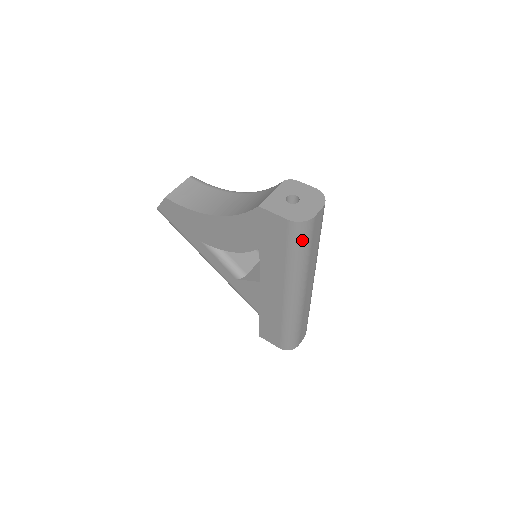
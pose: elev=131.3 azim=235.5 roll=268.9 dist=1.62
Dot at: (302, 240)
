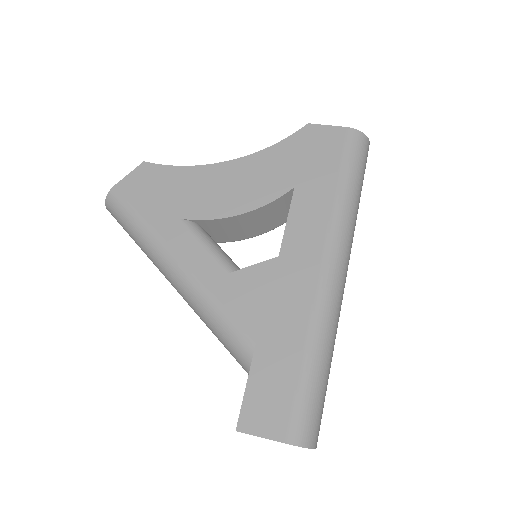
Dot at: (359, 161)
